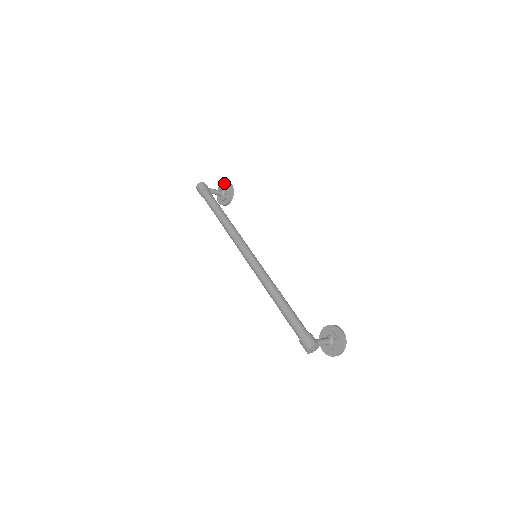
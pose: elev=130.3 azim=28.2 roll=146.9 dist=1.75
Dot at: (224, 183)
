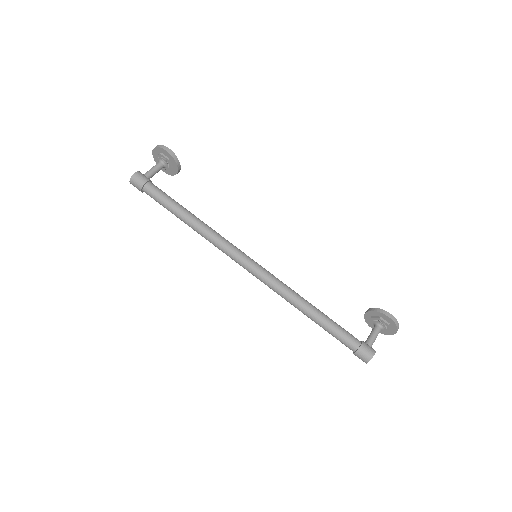
Dot at: (157, 149)
